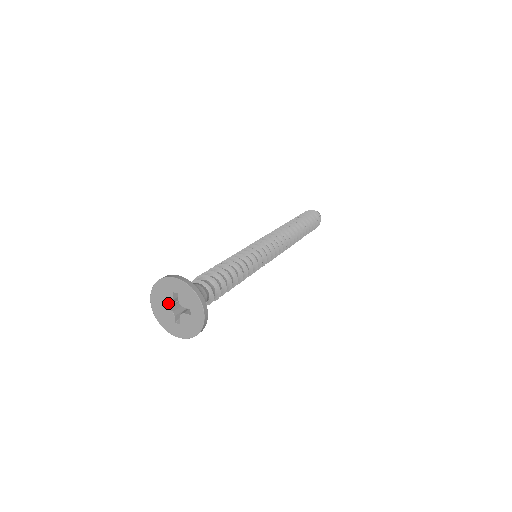
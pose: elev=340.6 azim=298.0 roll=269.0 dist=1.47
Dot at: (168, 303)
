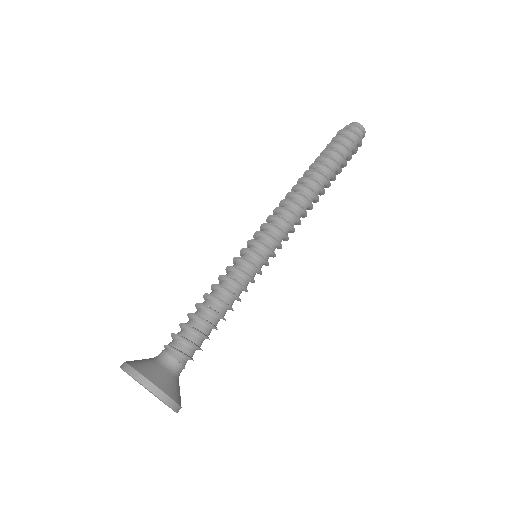
Dot at: occluded
